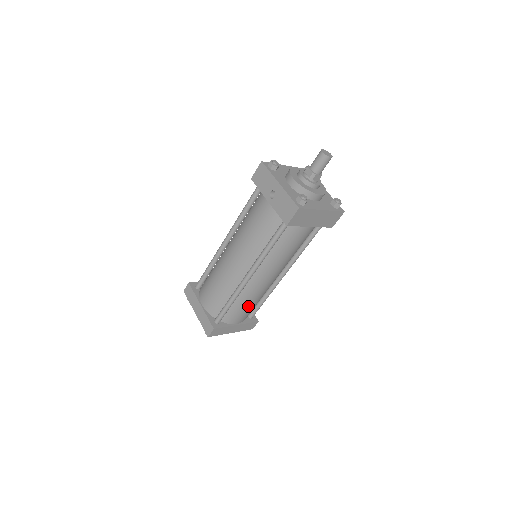
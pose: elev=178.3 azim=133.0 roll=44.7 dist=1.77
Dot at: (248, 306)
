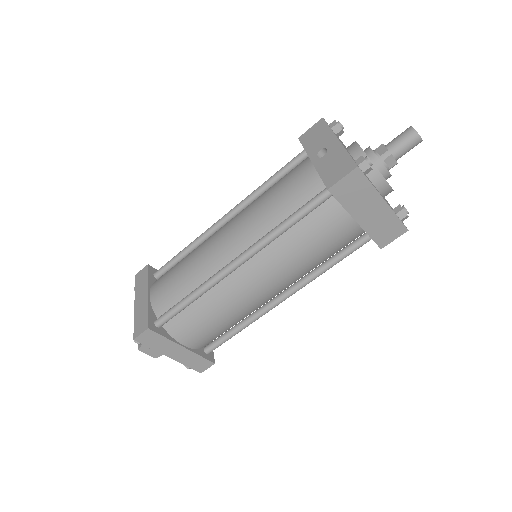
Dot at: (213, 321)
